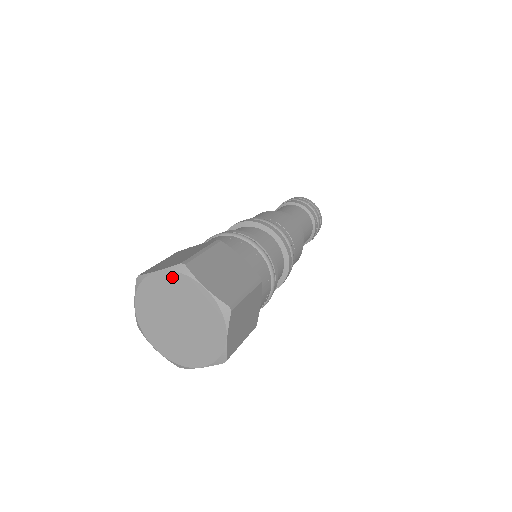
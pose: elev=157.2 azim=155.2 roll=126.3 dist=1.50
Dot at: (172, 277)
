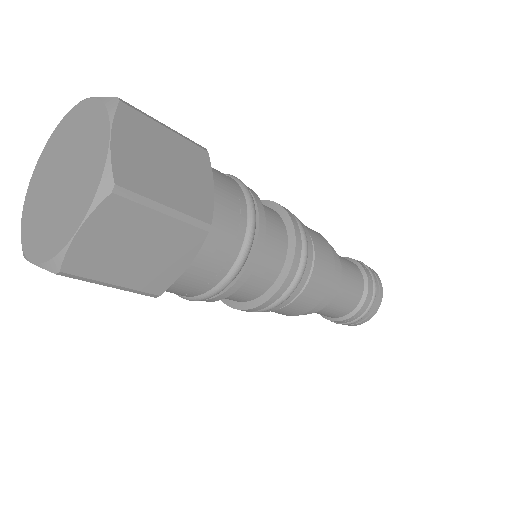
Dot at: (61, 126)
